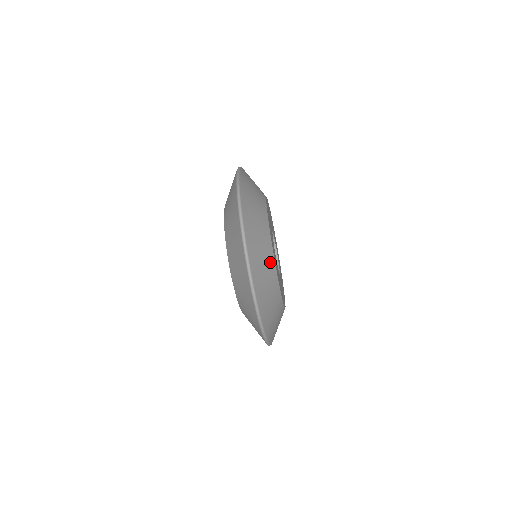
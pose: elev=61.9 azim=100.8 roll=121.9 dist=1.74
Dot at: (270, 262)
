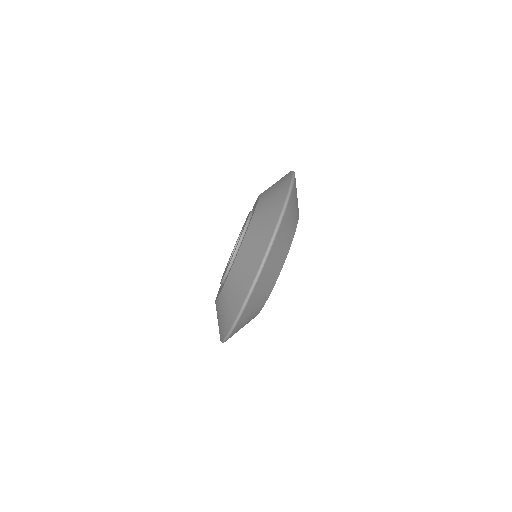
Dot at: (285, 251)
